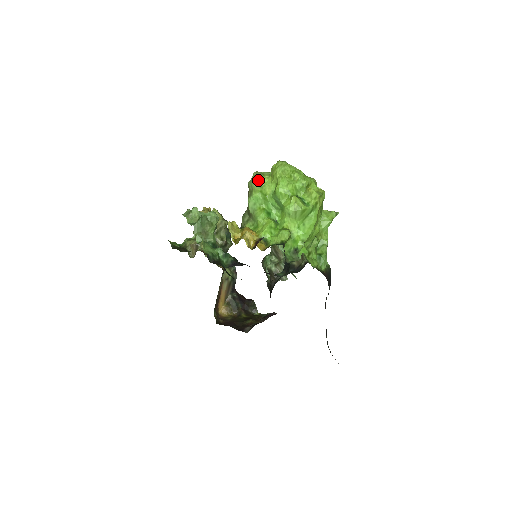
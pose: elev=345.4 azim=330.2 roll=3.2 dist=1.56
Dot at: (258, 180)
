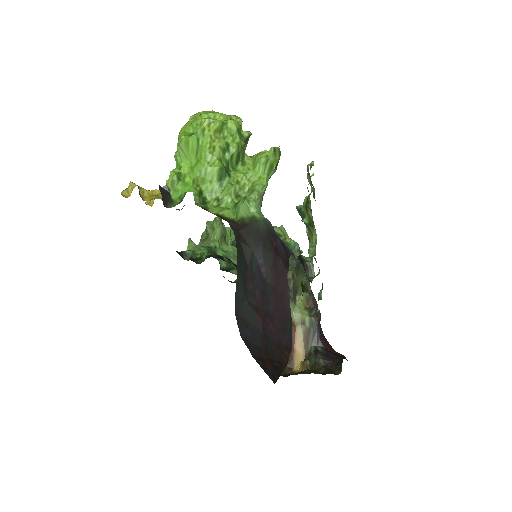
Dot at: occluded
